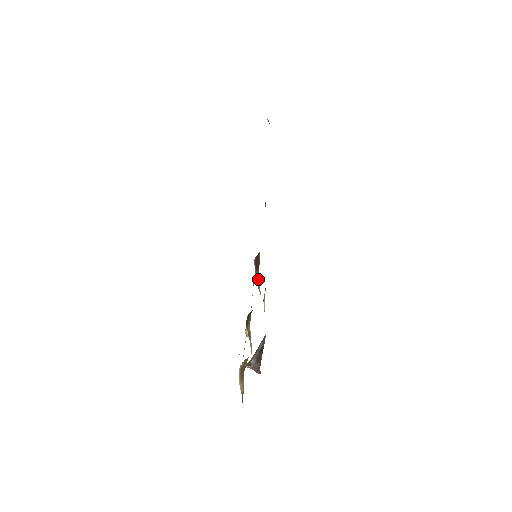
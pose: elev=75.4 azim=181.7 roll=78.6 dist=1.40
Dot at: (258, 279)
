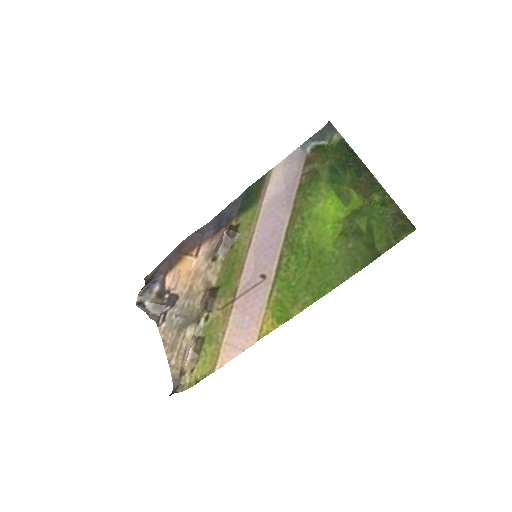
Dot at: (223, 256)
